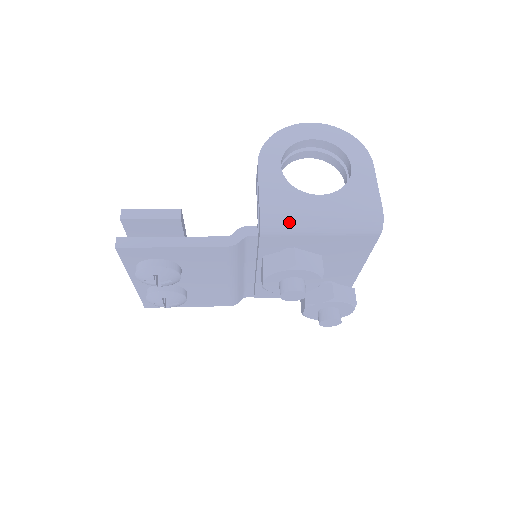
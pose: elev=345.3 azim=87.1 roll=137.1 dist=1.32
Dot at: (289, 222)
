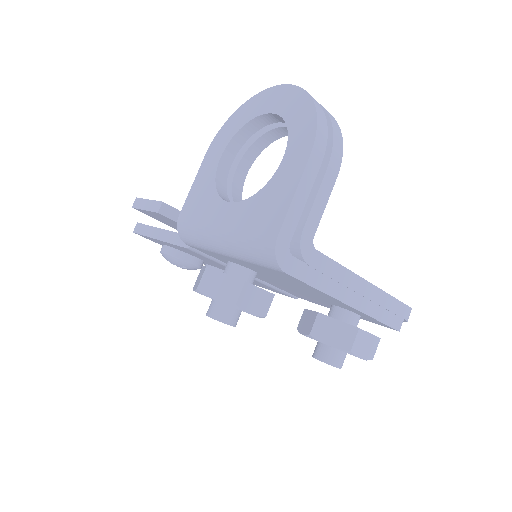
Dot at: (196, 235)
